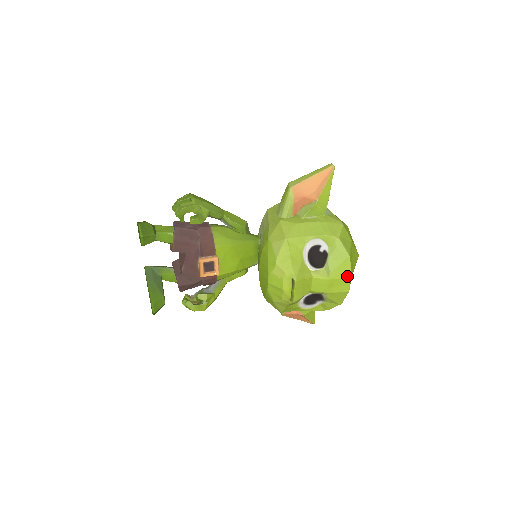
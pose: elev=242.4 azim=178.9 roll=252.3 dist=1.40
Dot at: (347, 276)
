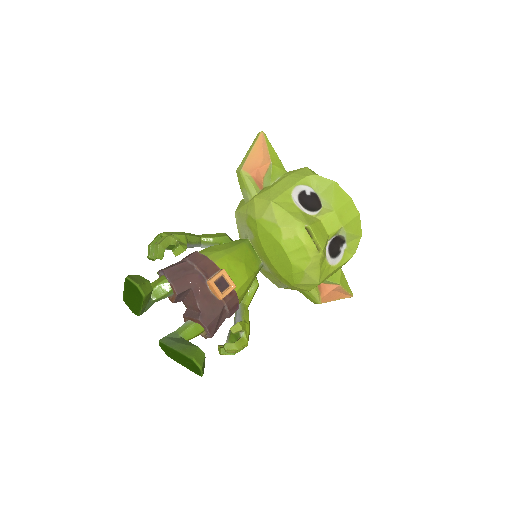
Dot at: (347, 199)
